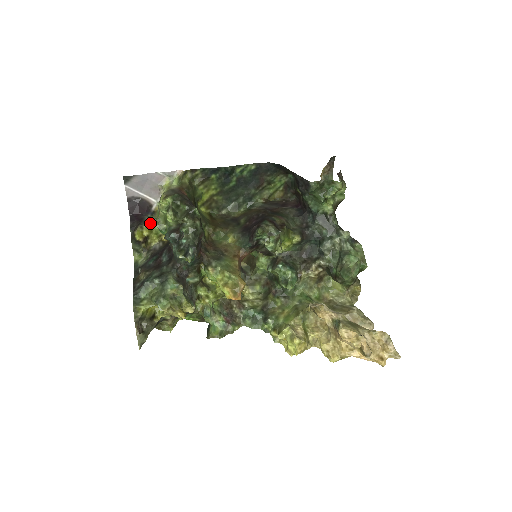
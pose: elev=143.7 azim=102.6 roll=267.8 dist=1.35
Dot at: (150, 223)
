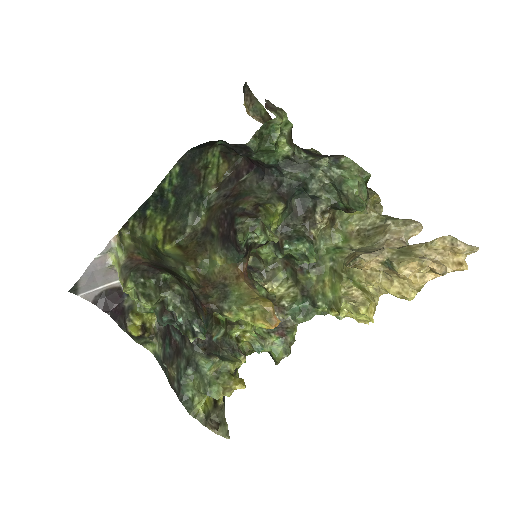
Dot at: (133, 308)
